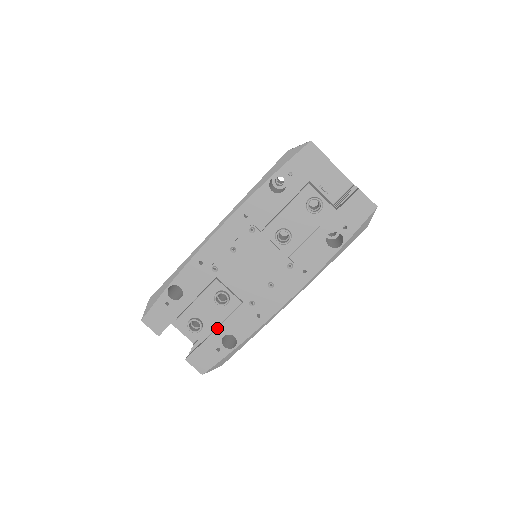
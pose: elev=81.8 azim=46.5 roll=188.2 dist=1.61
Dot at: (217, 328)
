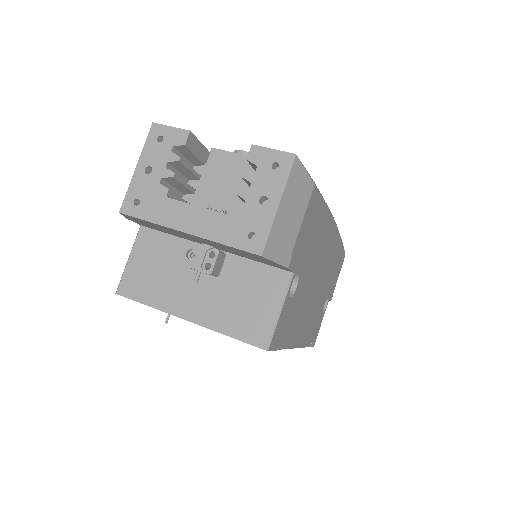
Dot at: occluded
